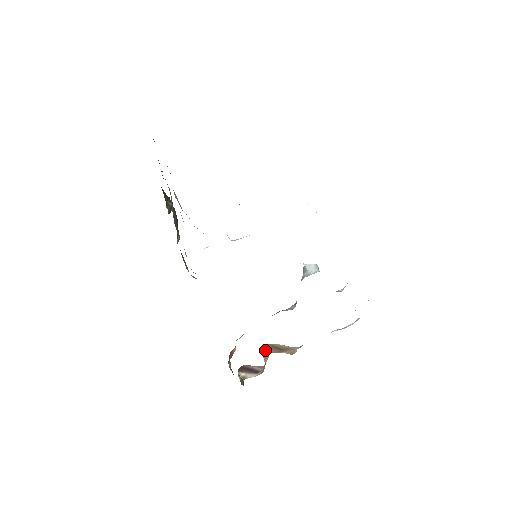
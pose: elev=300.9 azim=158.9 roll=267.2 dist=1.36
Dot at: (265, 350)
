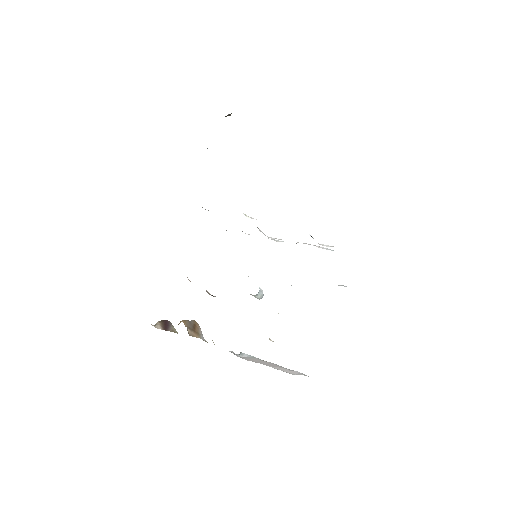
Dot at: (186, 320)
